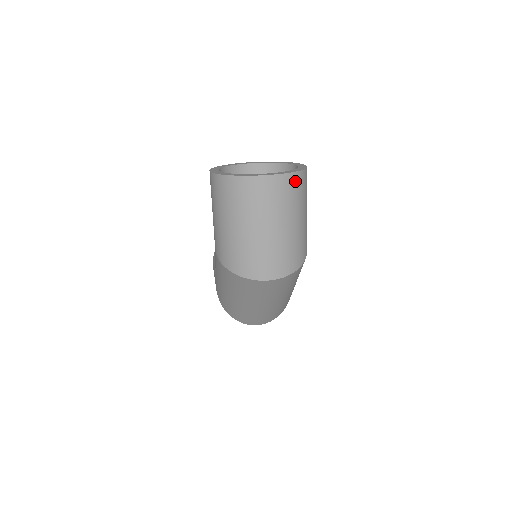
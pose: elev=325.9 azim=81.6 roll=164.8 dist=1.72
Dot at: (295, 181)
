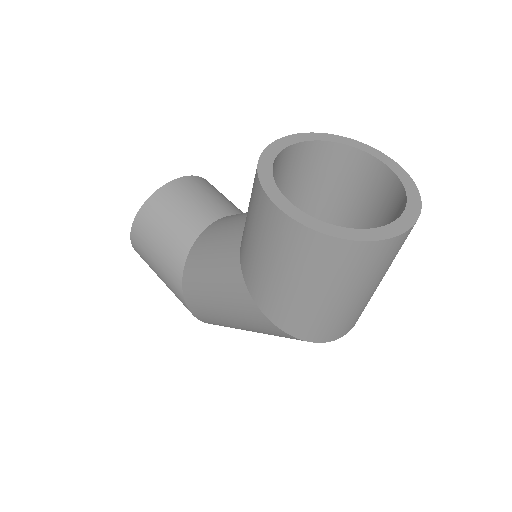
Dot at: occluded
